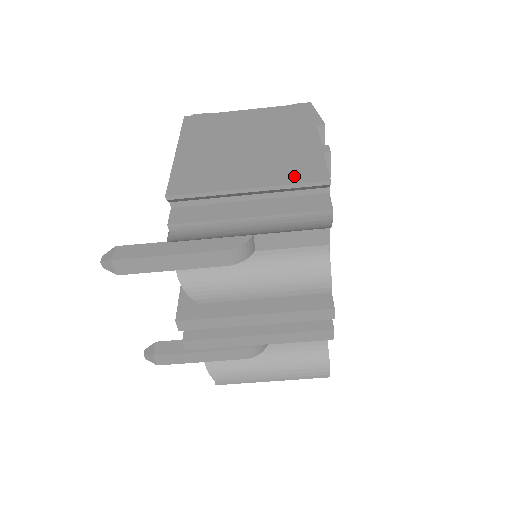
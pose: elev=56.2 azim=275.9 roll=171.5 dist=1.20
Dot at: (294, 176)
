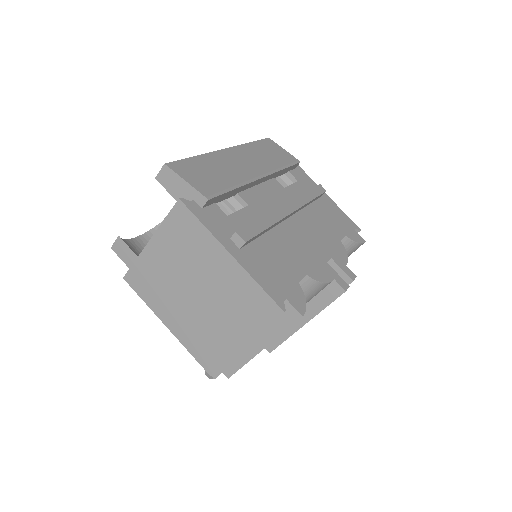
Dot at: (258, 319)
